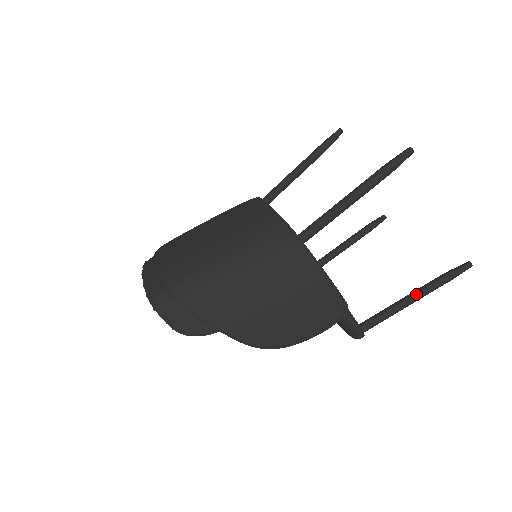
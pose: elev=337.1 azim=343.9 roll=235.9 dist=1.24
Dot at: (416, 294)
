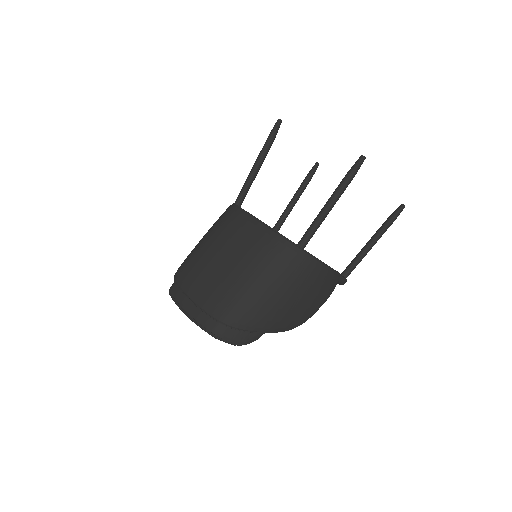
Dot at: (374, 240)
